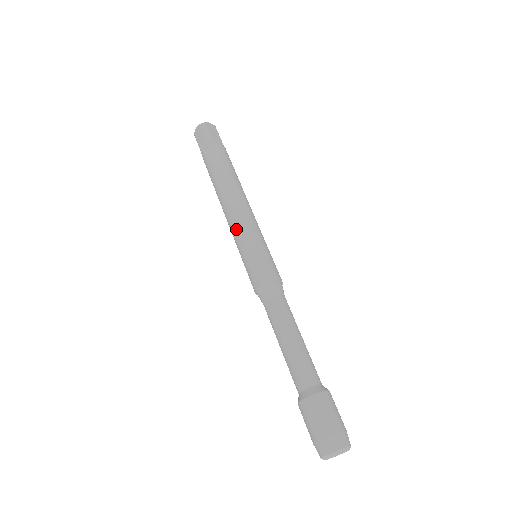
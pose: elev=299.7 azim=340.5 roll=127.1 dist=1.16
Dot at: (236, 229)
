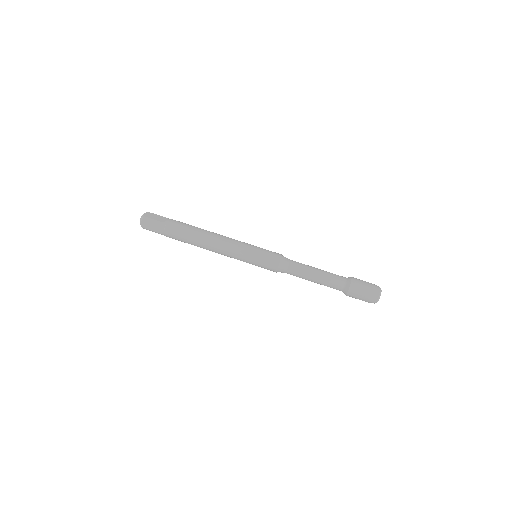
Dot at: (235, 254)
